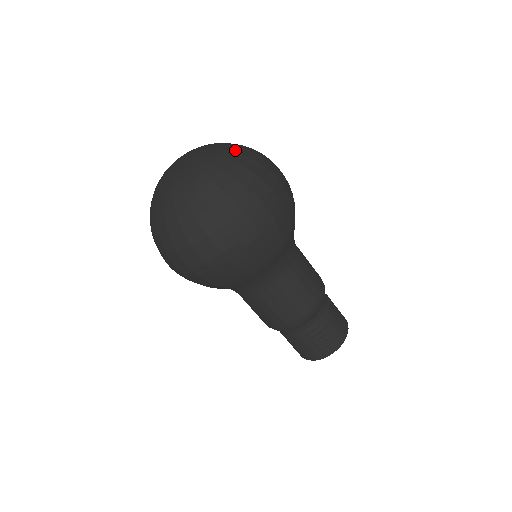
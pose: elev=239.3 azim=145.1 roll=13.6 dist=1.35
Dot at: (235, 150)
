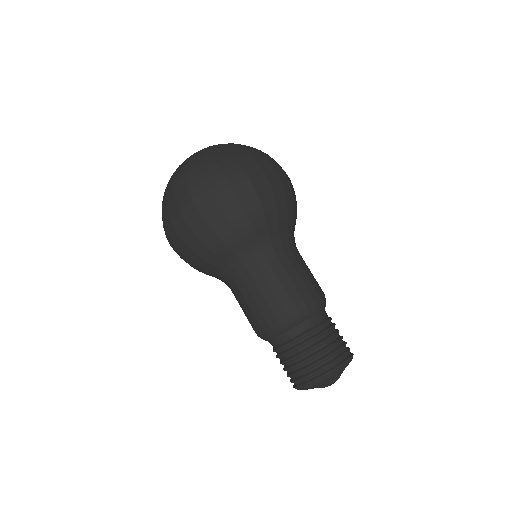
Dot at: occluded
